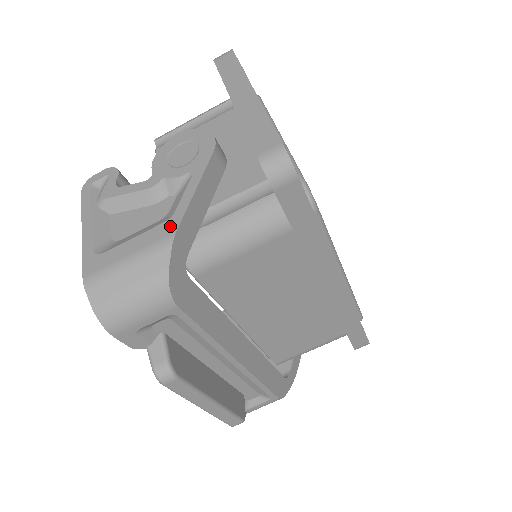
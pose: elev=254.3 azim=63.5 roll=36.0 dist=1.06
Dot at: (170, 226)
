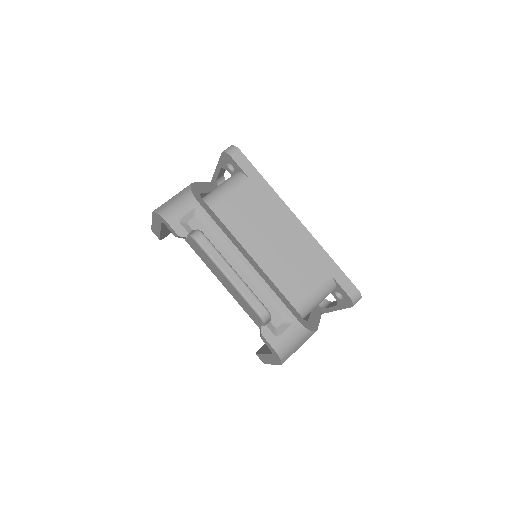
Dot at: occluded
